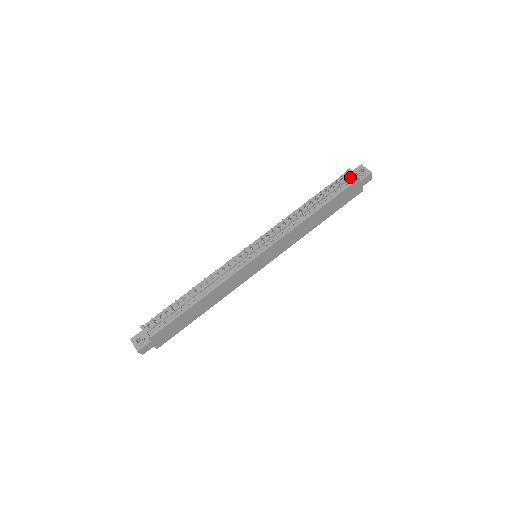
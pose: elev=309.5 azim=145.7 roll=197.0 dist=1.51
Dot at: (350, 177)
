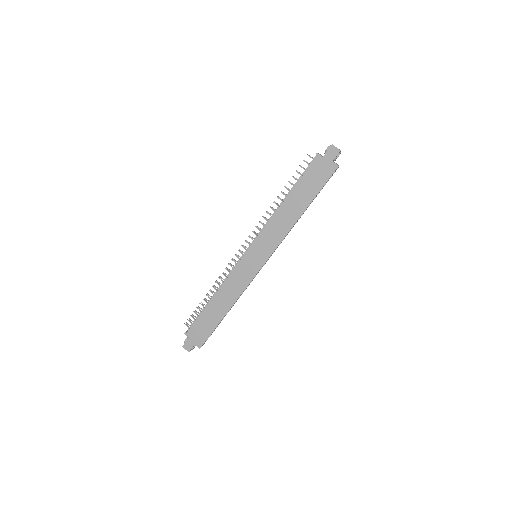
Dot at: occluded
